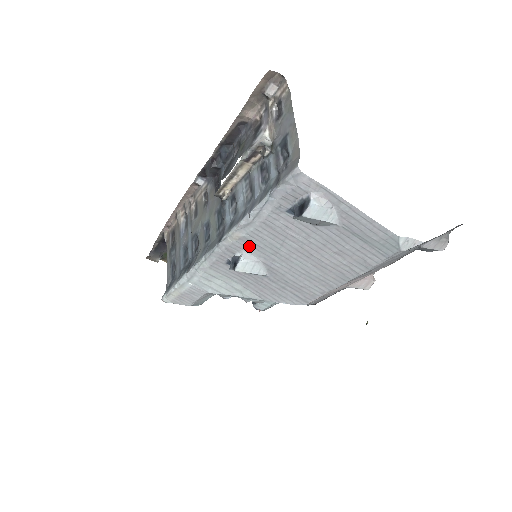
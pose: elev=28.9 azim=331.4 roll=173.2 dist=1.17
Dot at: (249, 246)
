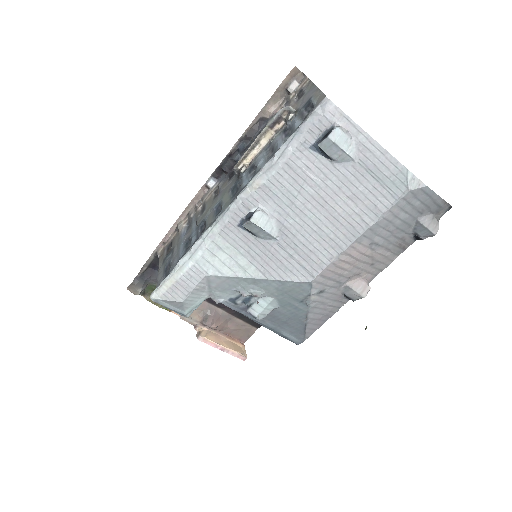
Dot at: (267, 197)
